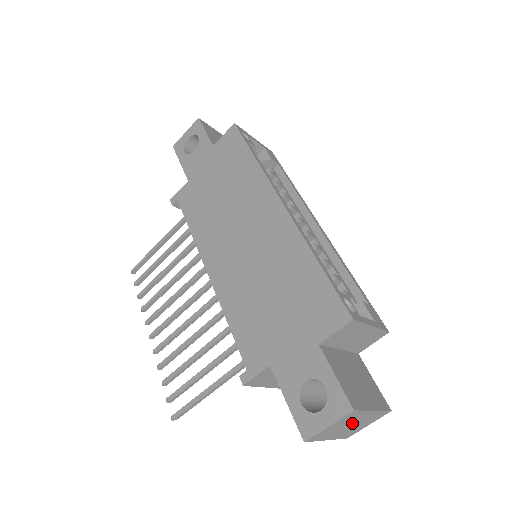
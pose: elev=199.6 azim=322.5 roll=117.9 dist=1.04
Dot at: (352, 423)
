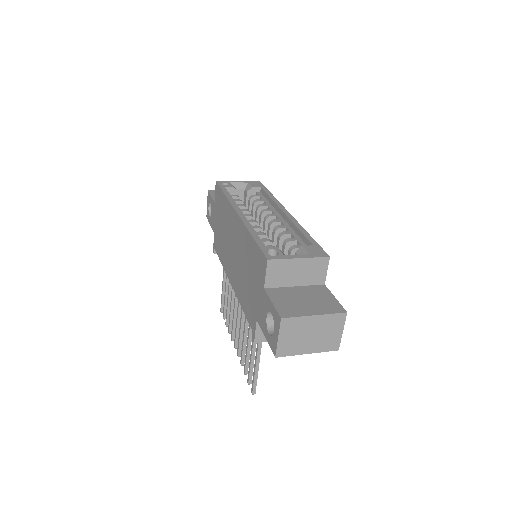
Dot at: (309, 332)
